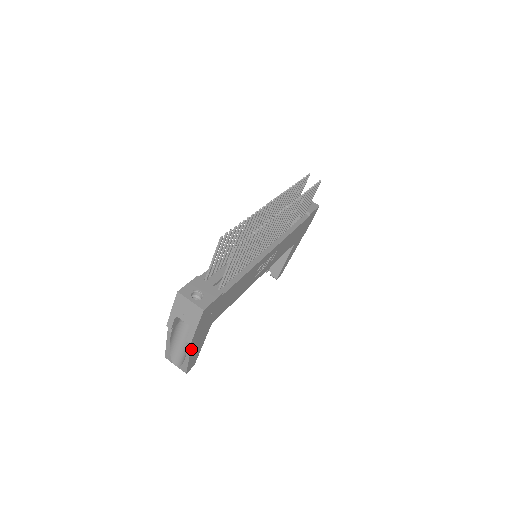
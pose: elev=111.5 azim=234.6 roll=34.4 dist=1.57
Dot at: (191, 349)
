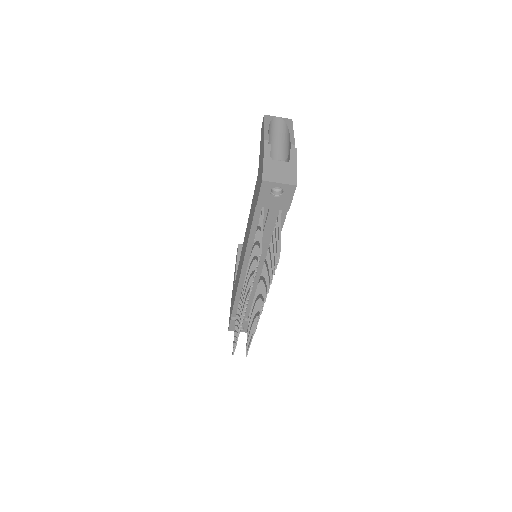
Dot at: occluded
